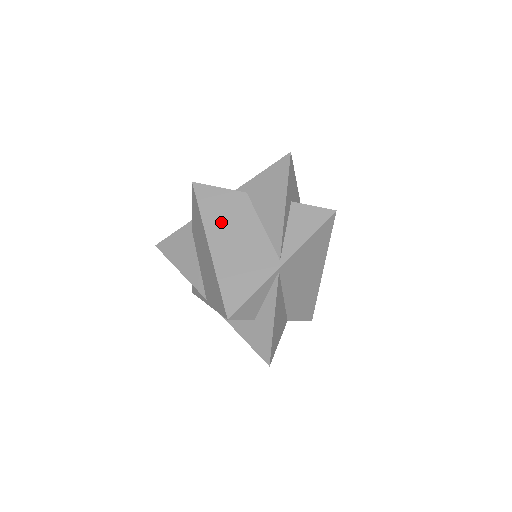
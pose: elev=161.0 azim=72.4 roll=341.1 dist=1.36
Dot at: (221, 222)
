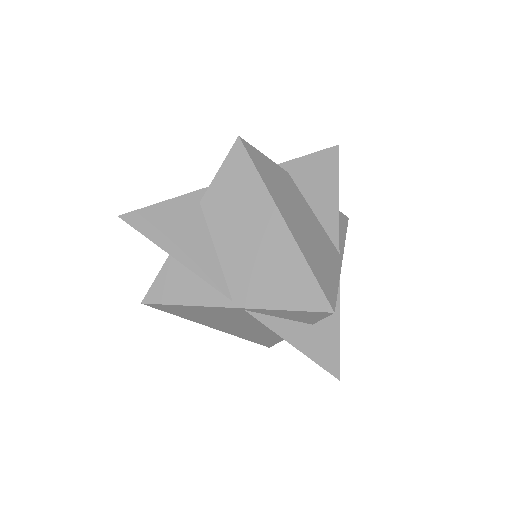
Dot at: (283, 195)
